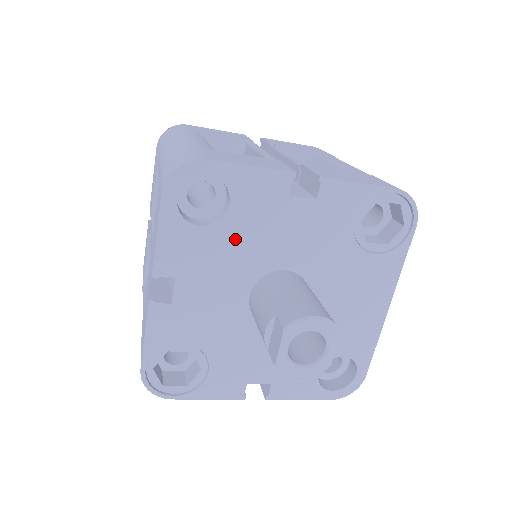
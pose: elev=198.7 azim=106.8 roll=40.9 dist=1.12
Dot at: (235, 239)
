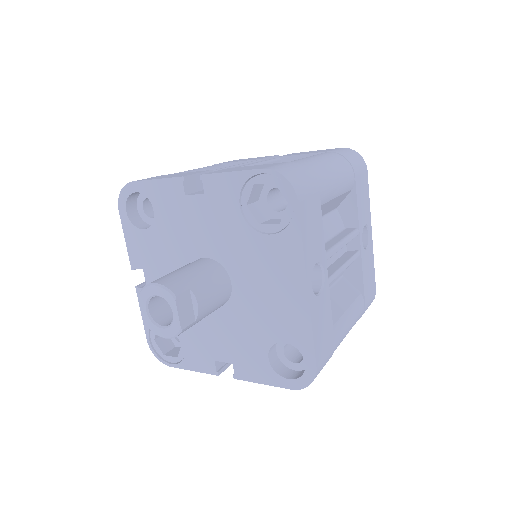
Dot at: (165, 236)
